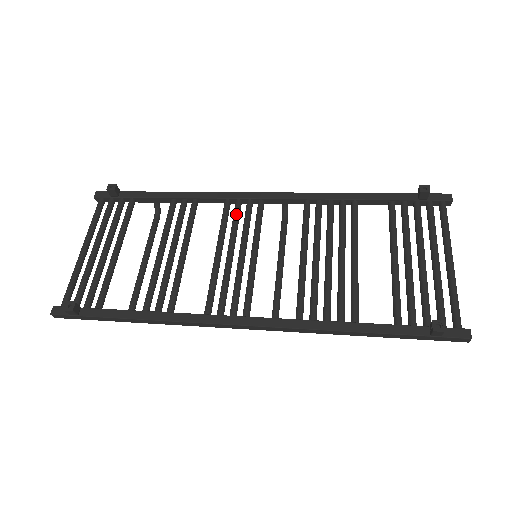
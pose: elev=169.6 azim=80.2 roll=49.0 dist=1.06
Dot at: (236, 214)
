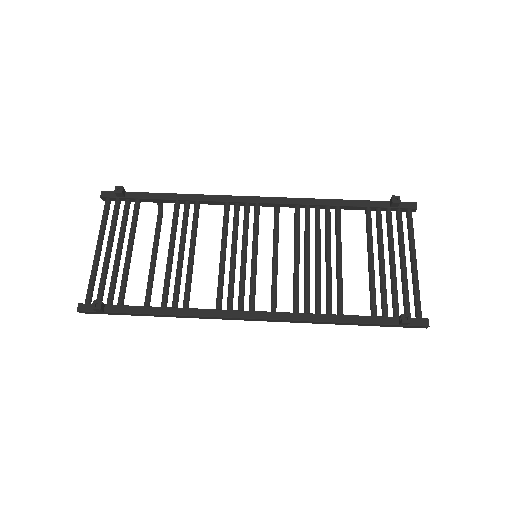
Dot at: (236, 217)
